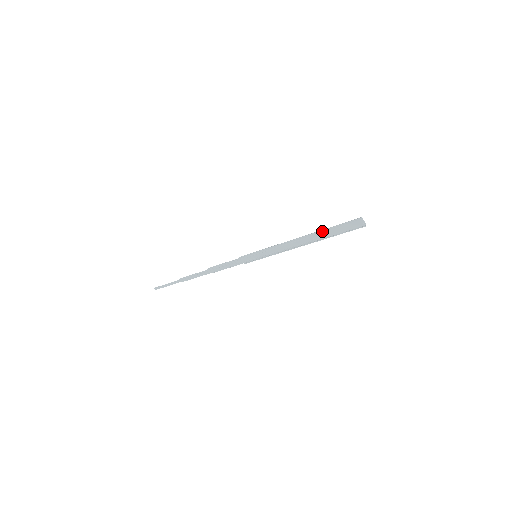
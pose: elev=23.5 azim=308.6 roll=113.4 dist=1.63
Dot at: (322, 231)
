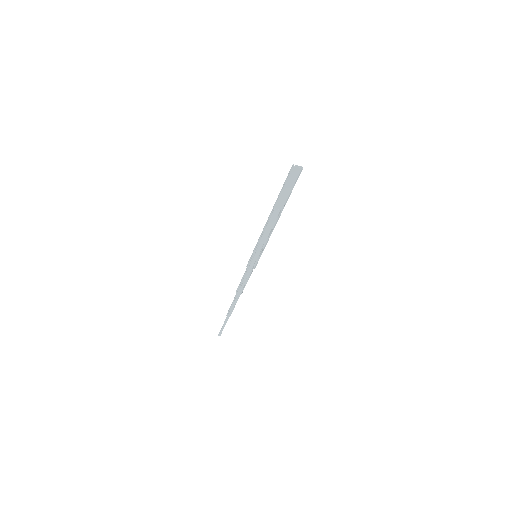
Dot at: (277, 199)
